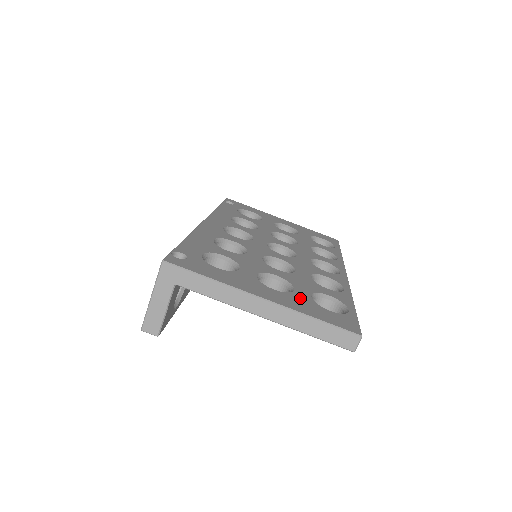
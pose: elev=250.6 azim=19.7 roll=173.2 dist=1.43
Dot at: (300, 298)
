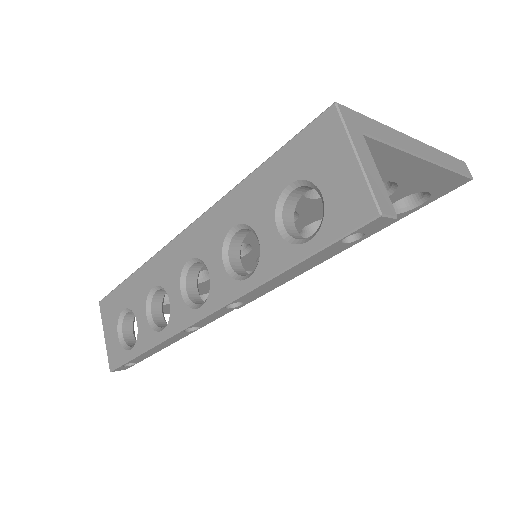
Dot at: occluded
